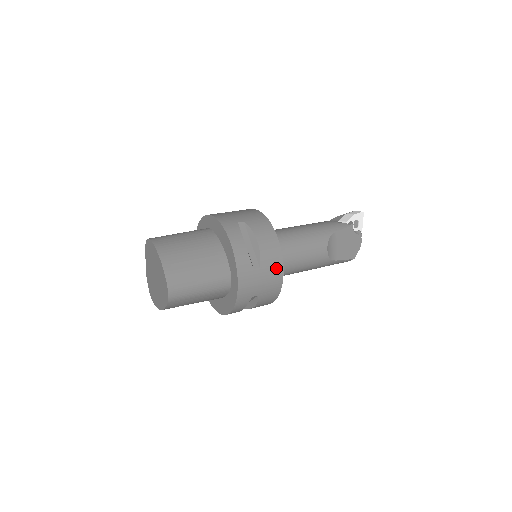
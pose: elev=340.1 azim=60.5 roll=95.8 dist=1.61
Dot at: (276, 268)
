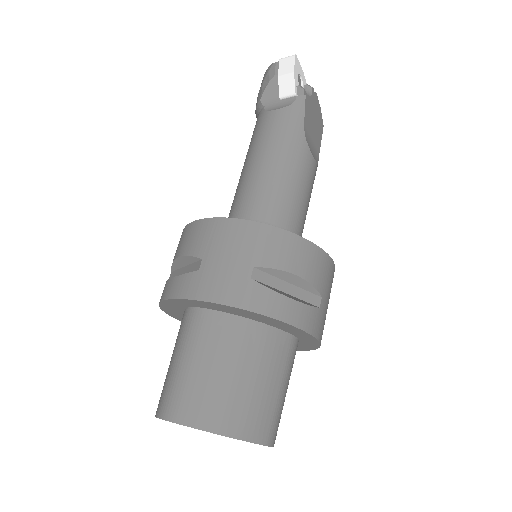
Dot at: (329, 271)
